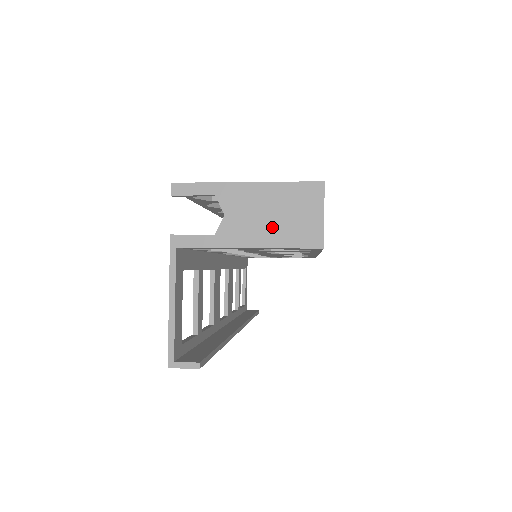
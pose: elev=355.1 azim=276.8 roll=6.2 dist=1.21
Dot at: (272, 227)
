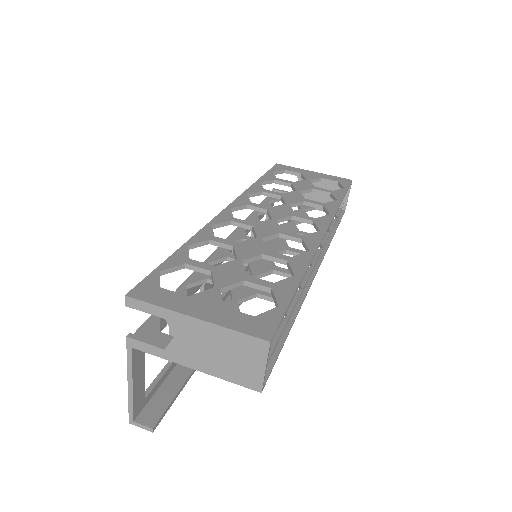
Dot at: (216, 361)
